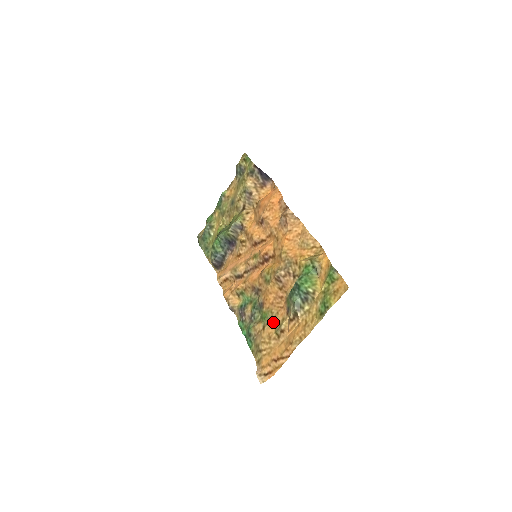
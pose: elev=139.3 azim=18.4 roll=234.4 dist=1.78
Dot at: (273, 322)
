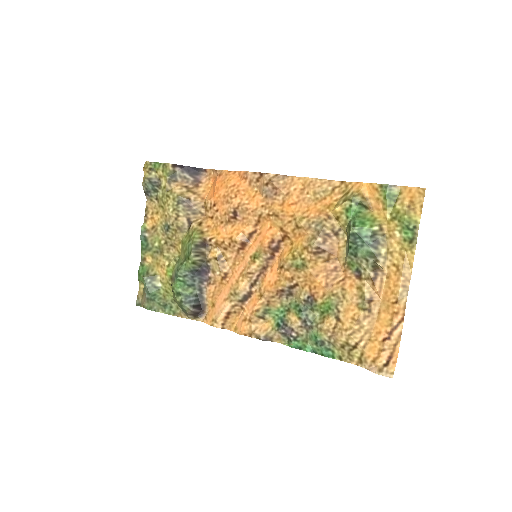
Dot at: (346, 303)
